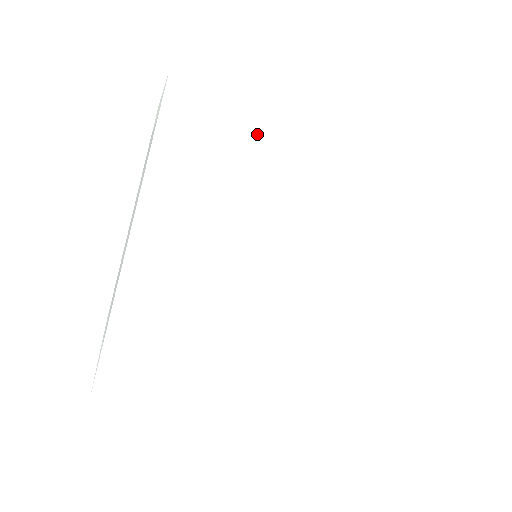
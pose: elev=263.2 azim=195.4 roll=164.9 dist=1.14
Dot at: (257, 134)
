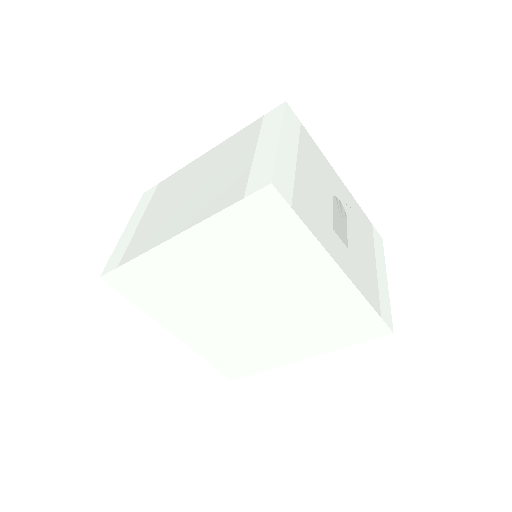
Dot at: (156, 267)
